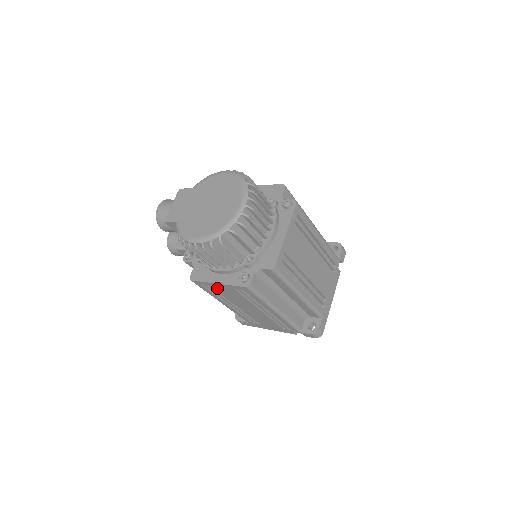
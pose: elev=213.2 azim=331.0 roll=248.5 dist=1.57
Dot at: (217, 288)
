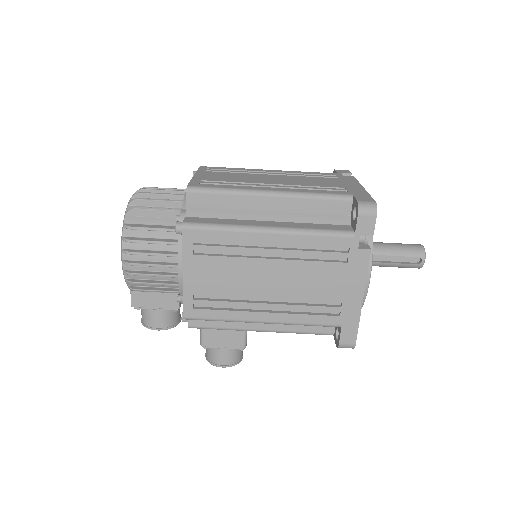
Dot at: (200, 287)
